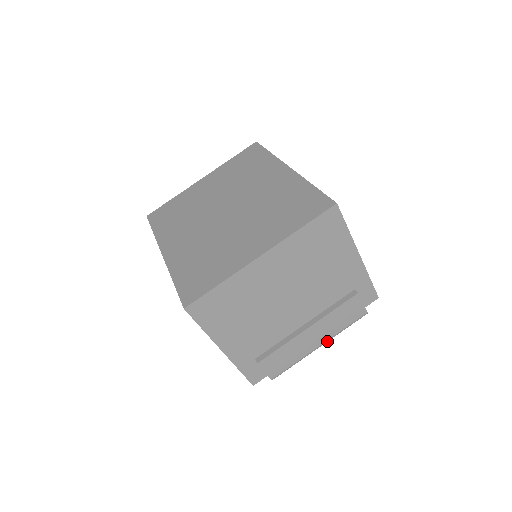
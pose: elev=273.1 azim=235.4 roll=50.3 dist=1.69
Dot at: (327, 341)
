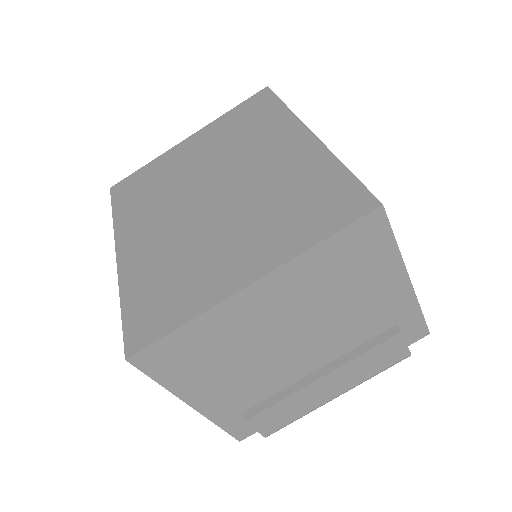
Dot at: (348, 390)
